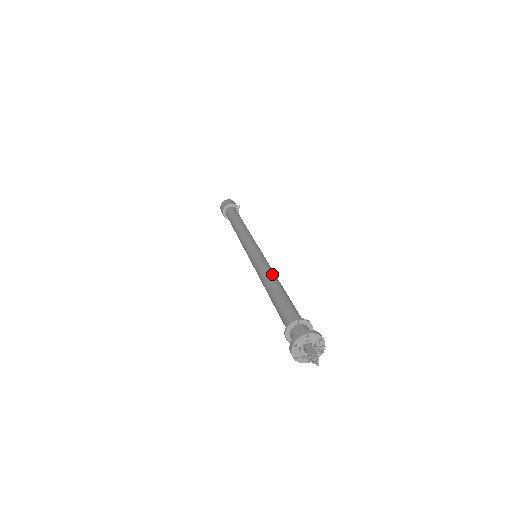
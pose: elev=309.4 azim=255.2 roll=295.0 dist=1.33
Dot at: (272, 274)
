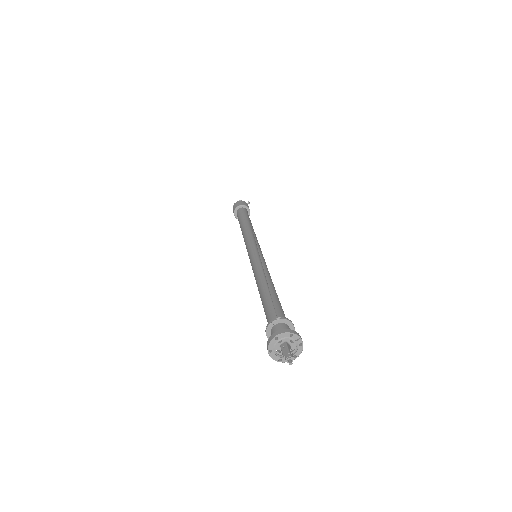
Dot at: (261, 274)
